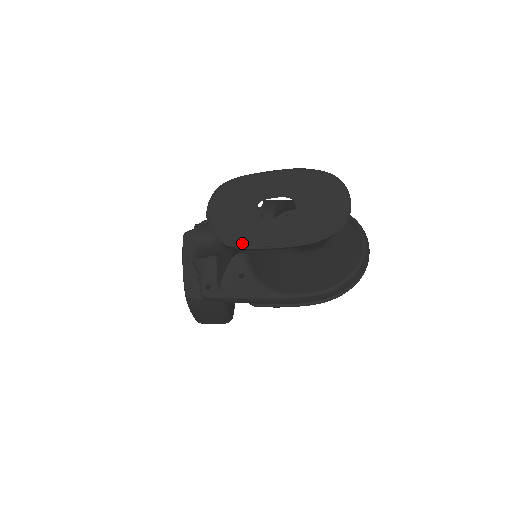
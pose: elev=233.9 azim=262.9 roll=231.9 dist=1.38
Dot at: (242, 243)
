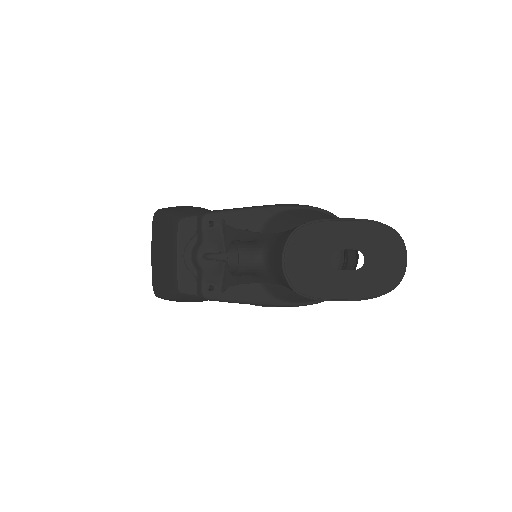
Dot at: (315, 294)
